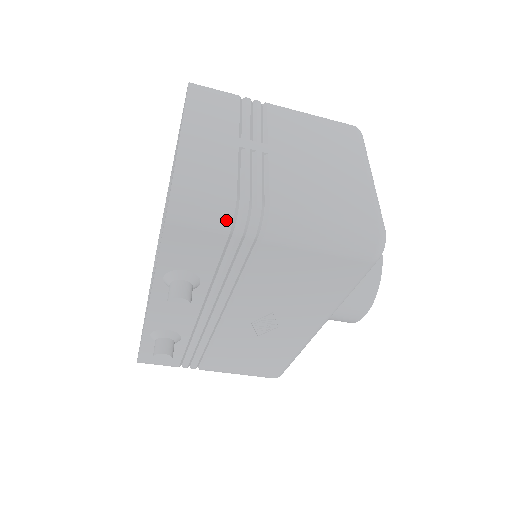
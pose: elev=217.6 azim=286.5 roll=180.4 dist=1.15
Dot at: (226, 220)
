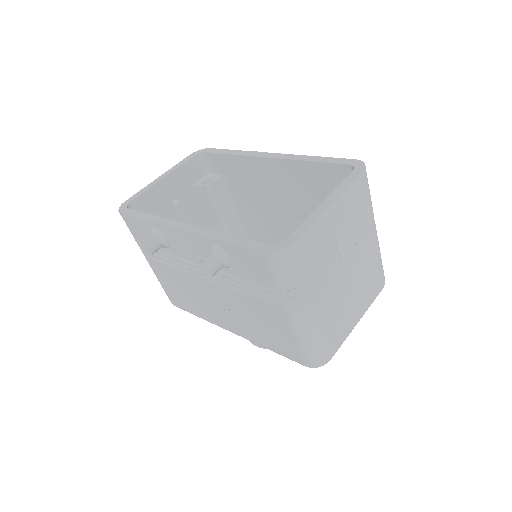
Dot at: (287, 286)
